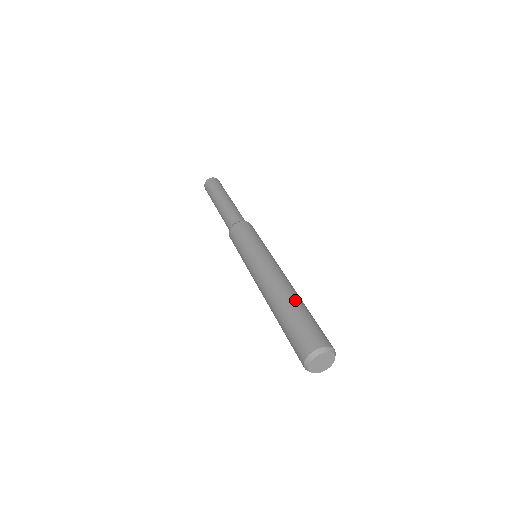
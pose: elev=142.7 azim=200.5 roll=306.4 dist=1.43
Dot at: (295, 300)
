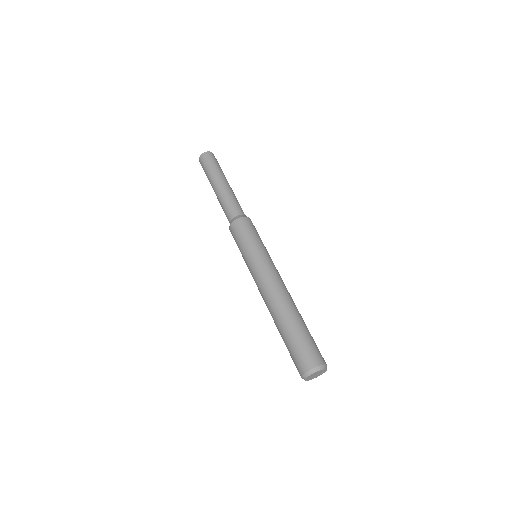
Dot at: (296, 315)
